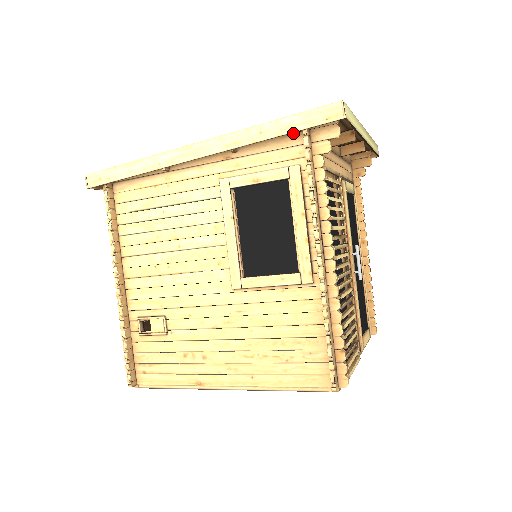
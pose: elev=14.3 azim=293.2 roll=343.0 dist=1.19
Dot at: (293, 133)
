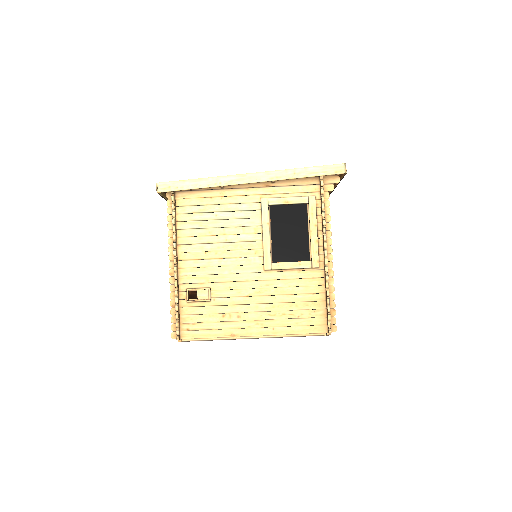
Dot at: (312, 177)
